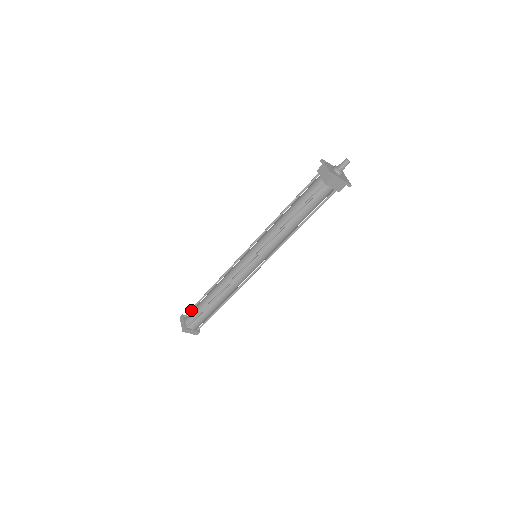
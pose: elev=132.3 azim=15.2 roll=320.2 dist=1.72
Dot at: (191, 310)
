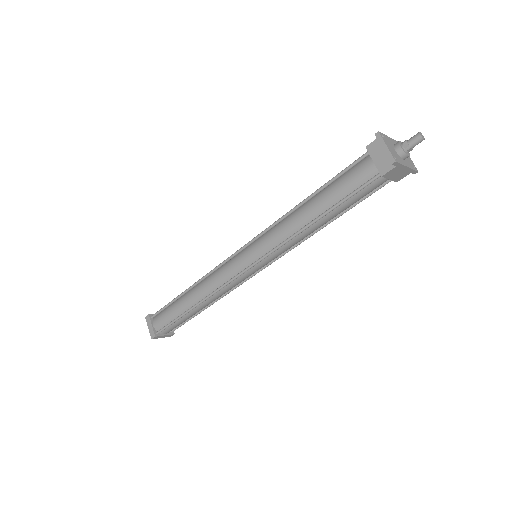
Dot at: (161, 311)
